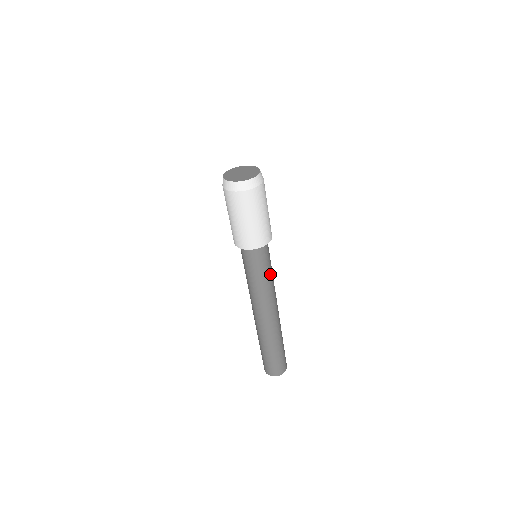
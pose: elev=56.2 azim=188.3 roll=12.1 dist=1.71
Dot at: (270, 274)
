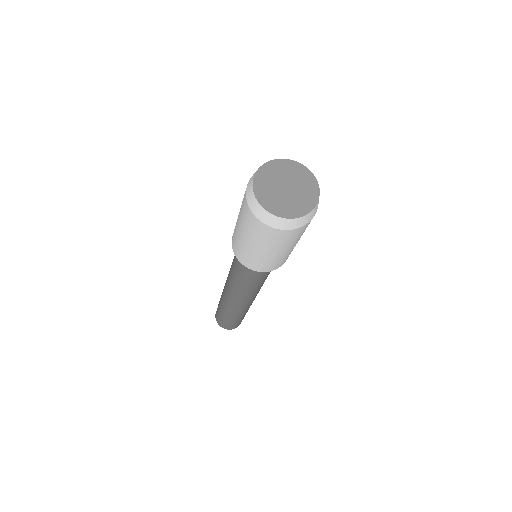
Dot at: (267, 276)
